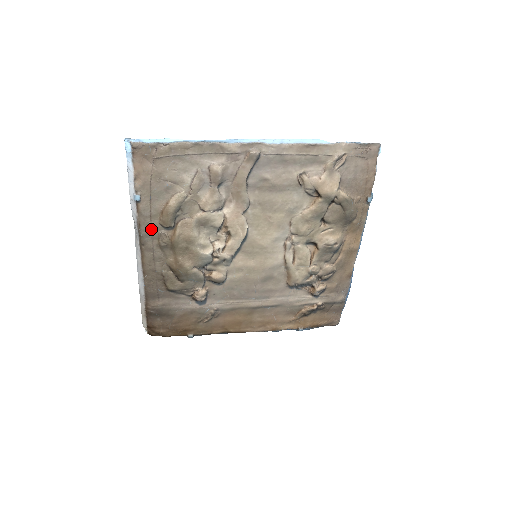
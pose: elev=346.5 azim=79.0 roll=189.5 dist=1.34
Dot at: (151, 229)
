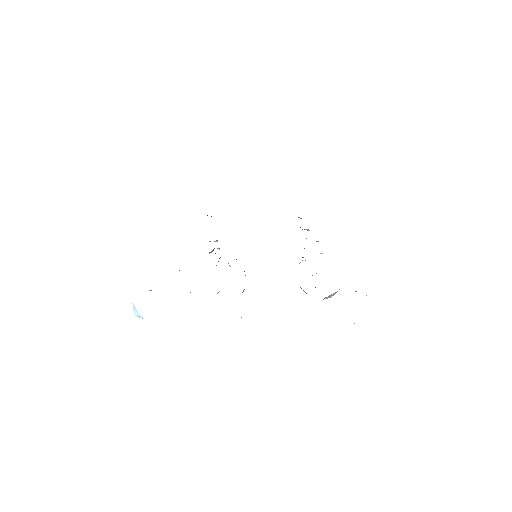
Dot at: occluded
